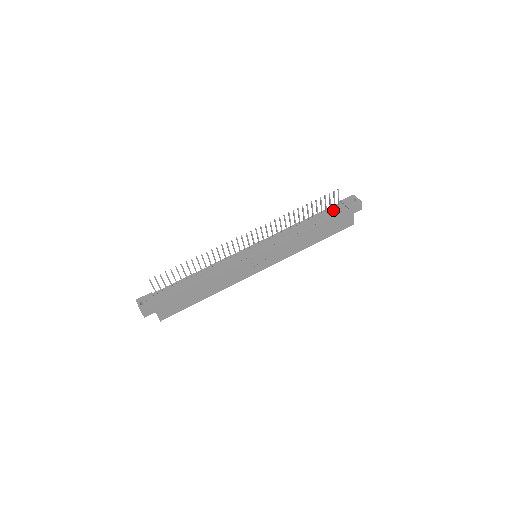
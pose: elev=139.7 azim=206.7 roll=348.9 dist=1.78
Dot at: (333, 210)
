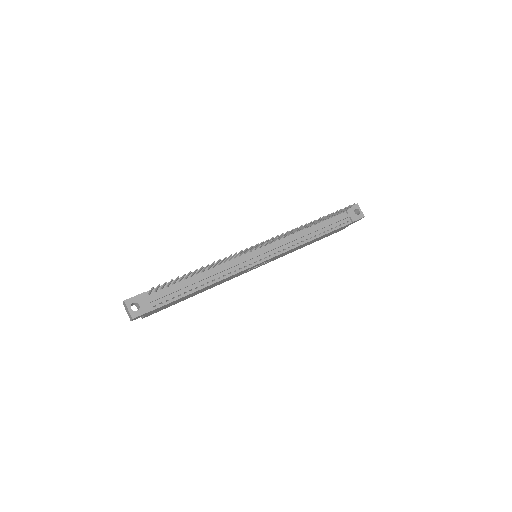
Dot at: (339, 220)
